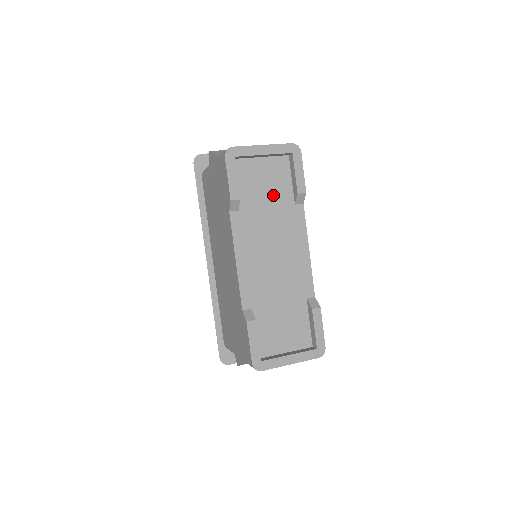
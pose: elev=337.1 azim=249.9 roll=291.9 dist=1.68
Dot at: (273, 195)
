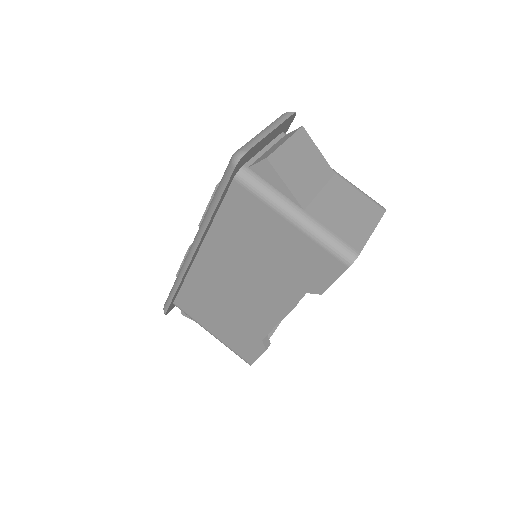
Dot at: occluded
